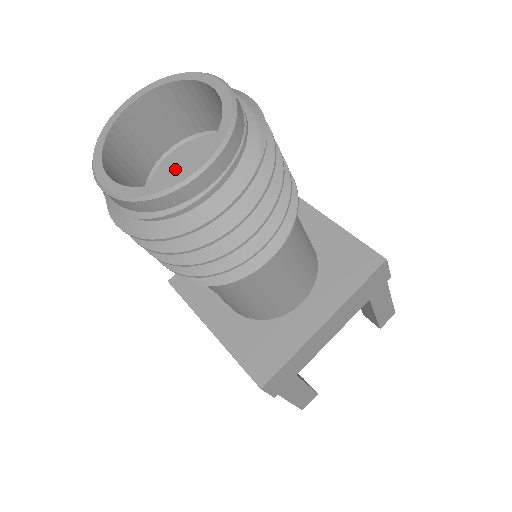
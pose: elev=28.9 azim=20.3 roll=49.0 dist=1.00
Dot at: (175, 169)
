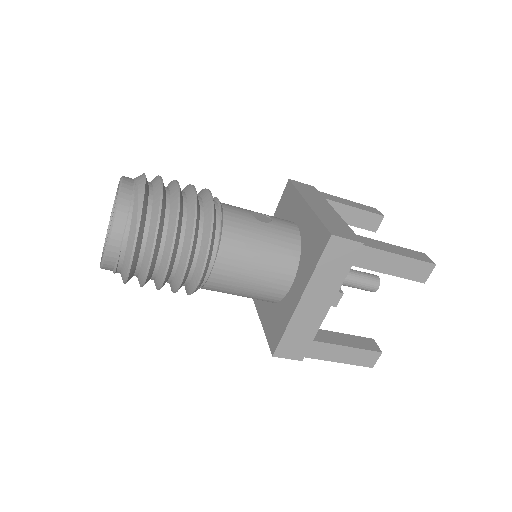
Dot at: occluded
